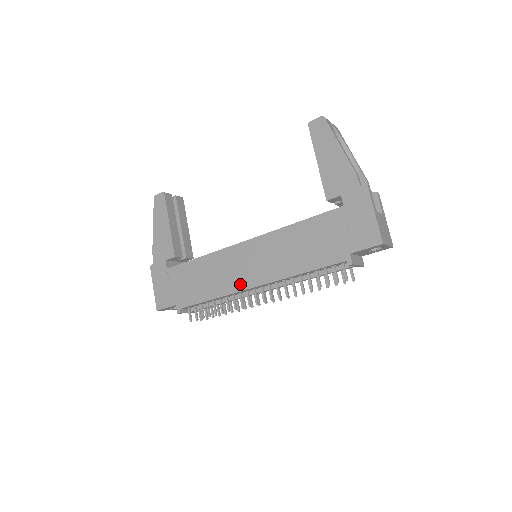
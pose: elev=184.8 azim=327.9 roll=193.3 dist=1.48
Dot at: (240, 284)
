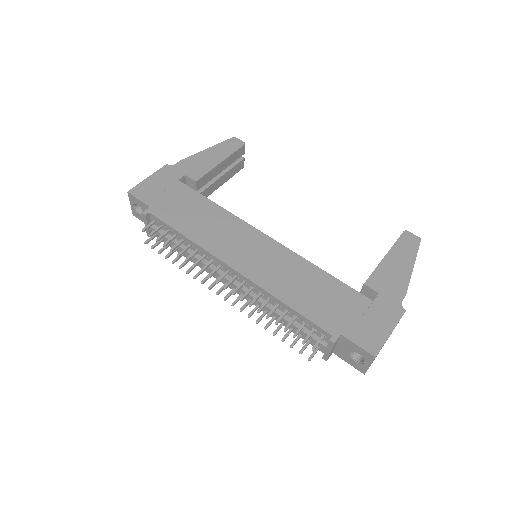
Dot at: (225, 254)
